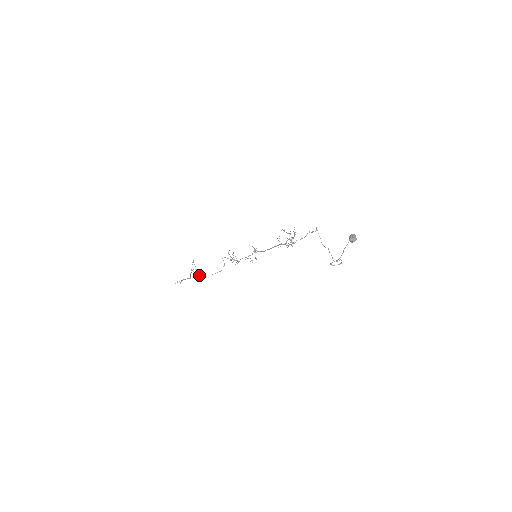
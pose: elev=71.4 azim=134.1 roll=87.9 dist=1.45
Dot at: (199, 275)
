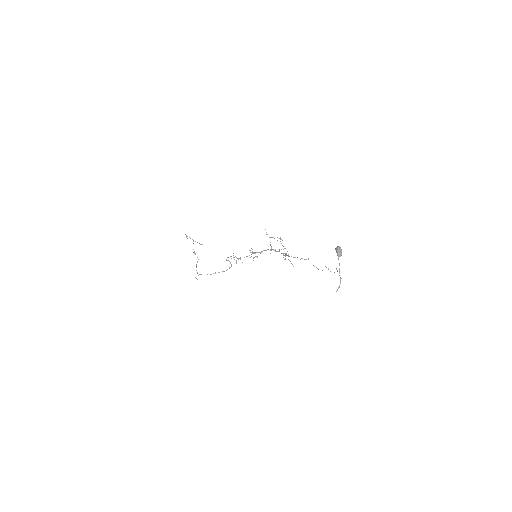
Dot at: (213, 273)
